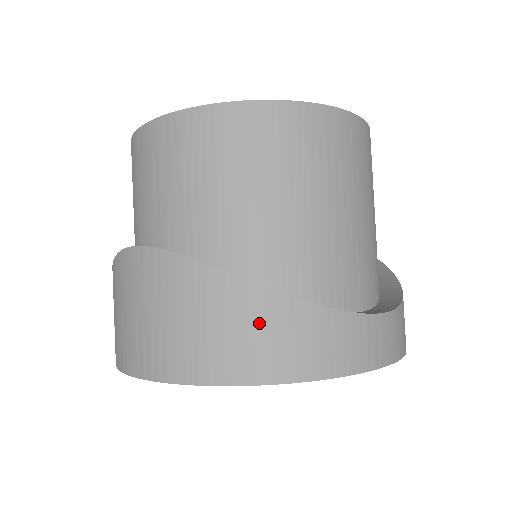
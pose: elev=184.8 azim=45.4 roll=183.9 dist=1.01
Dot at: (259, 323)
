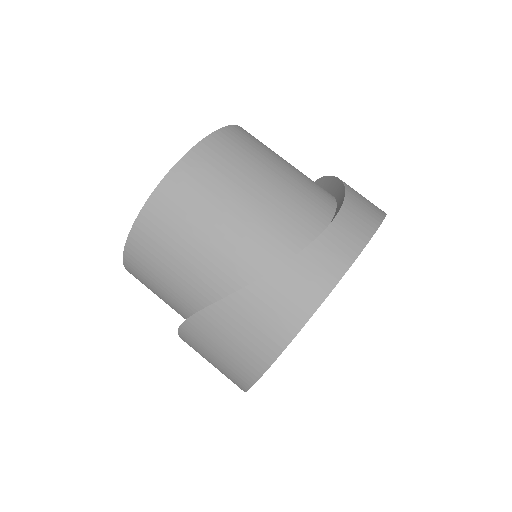
Dot at: (261, 307)
